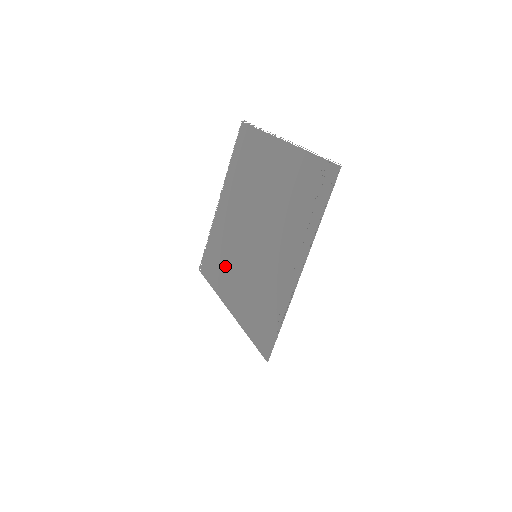
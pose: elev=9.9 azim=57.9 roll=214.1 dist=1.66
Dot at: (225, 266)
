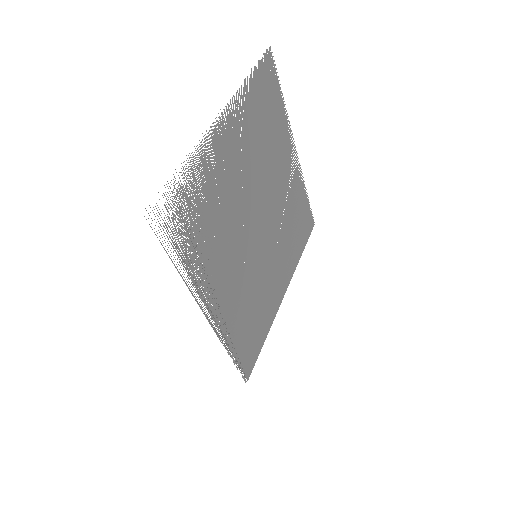
Dot at: (288, 242)
